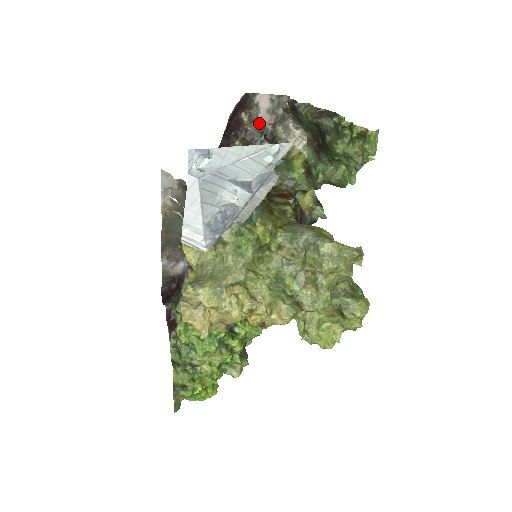
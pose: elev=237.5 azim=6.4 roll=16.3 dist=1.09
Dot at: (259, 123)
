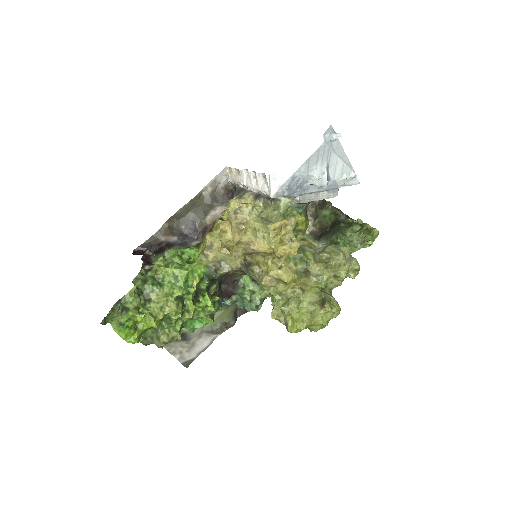
Dot at: occluded
